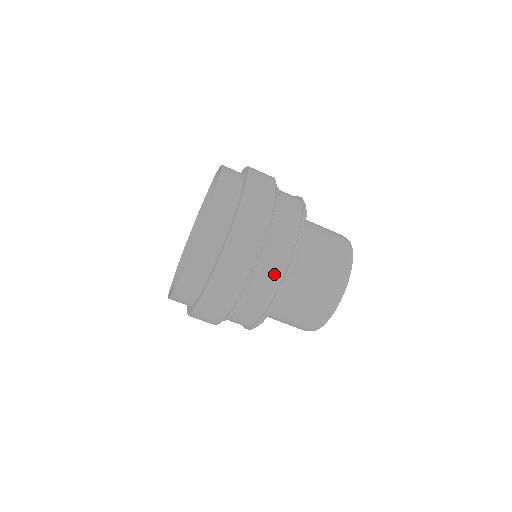
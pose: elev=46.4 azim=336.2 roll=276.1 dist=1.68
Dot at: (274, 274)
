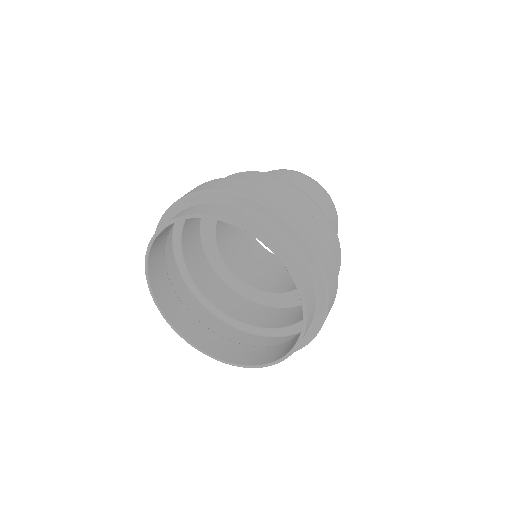
Dot at: occluded
